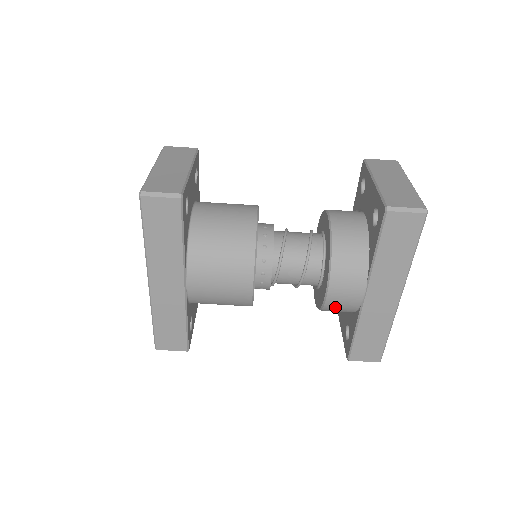
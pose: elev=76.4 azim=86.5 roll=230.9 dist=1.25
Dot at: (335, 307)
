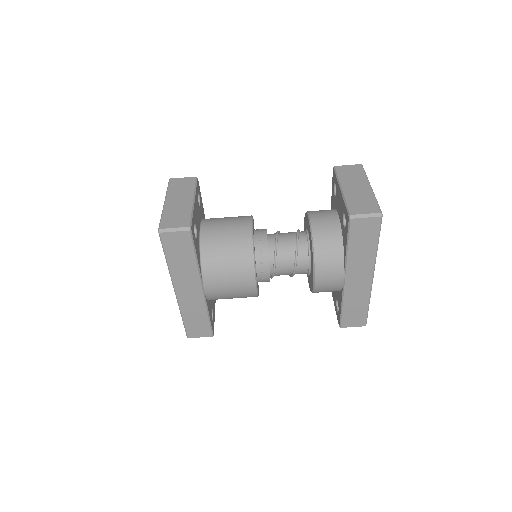
Dot at: (323, 290)
